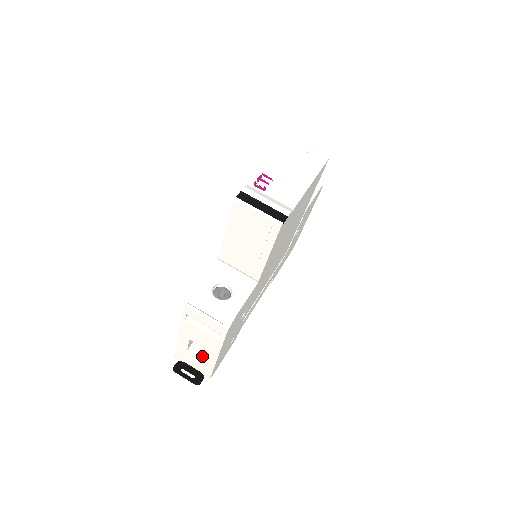
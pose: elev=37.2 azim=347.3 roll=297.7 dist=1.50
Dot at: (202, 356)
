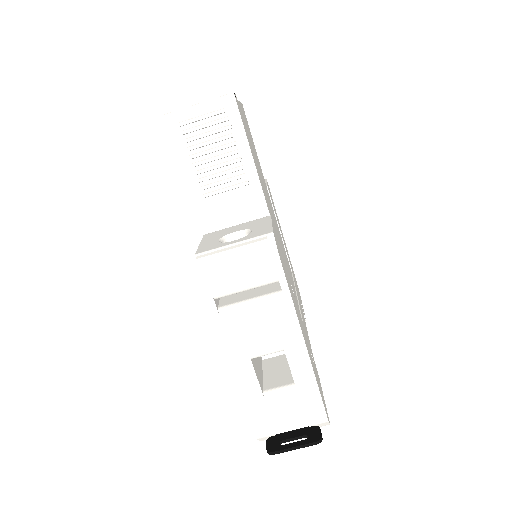
Dot at: (288, 384)
